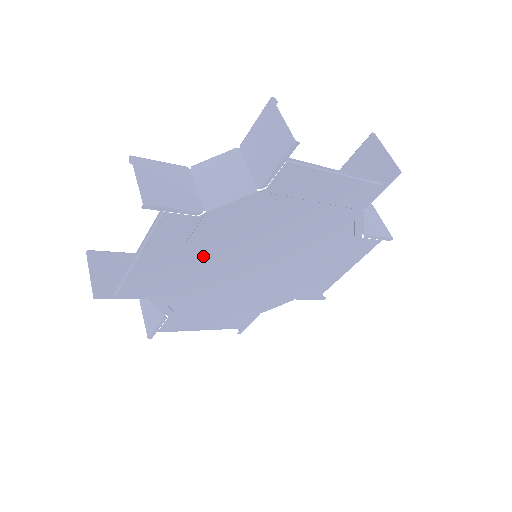
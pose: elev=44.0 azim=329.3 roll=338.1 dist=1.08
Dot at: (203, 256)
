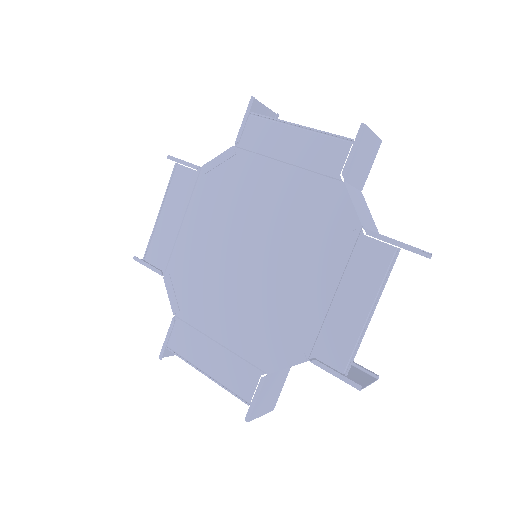
Dot at: (202, 225)
